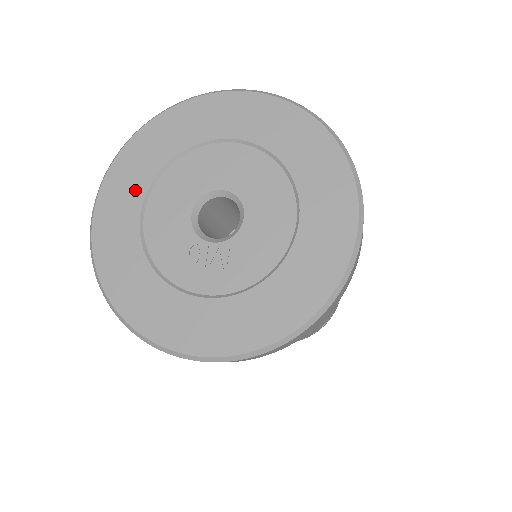
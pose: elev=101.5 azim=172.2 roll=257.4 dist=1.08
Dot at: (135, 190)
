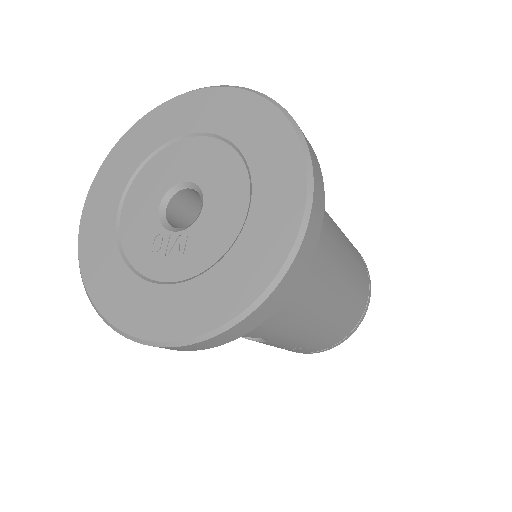
Dot at: (117, 186)
